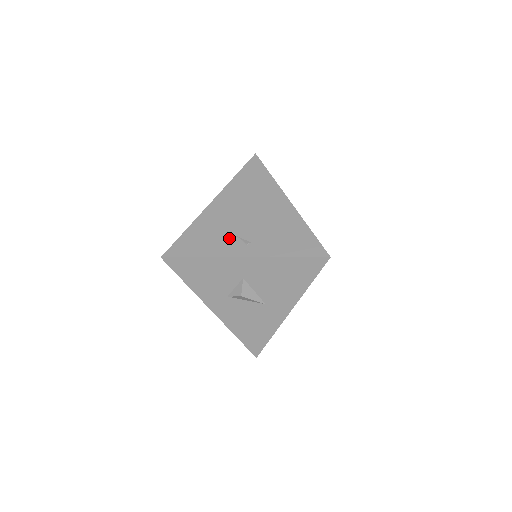
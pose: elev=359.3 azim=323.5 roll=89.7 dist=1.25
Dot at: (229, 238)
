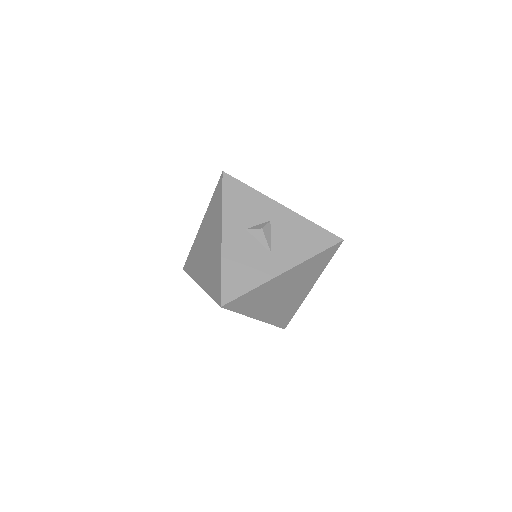
Dot at: occluded
